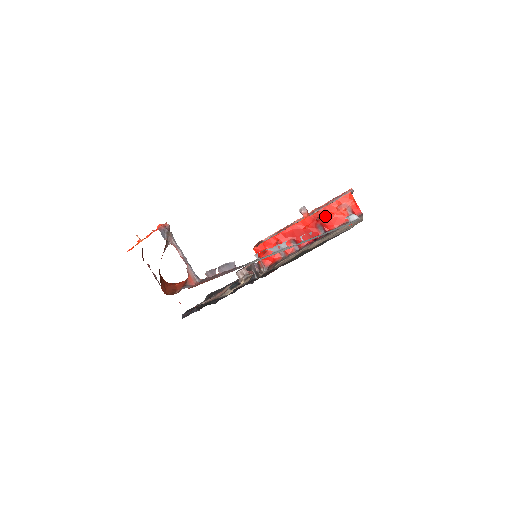
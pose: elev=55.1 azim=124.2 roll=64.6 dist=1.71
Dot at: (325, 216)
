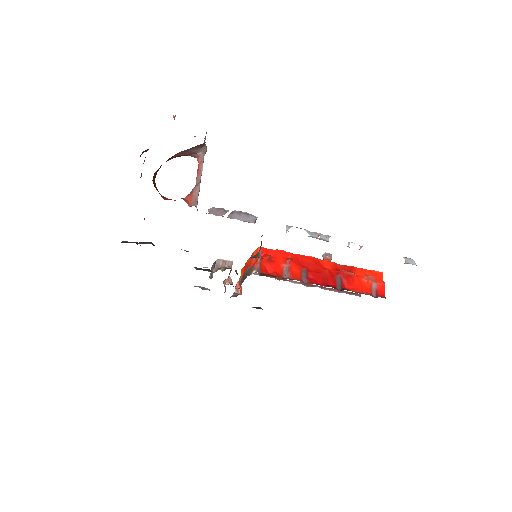
Dot at: (350, 273)
